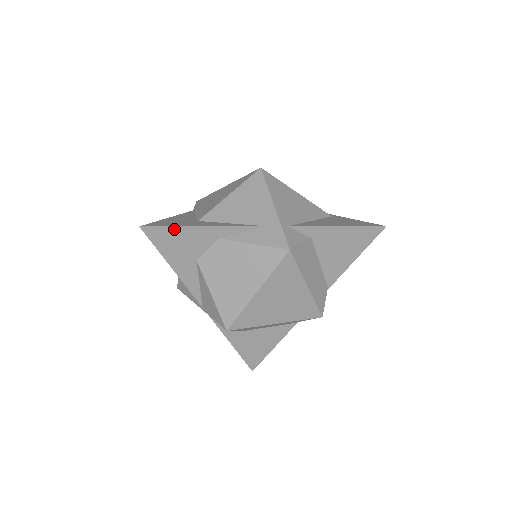
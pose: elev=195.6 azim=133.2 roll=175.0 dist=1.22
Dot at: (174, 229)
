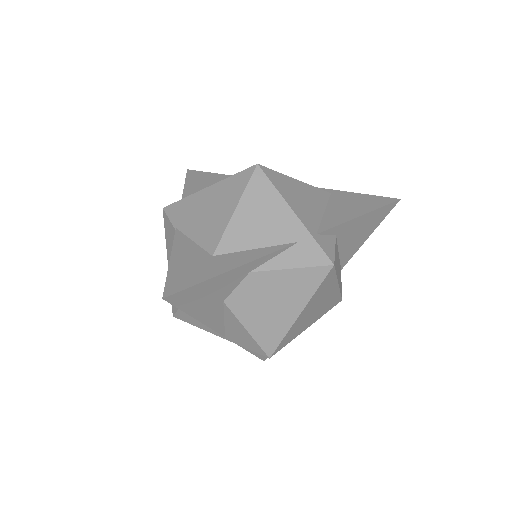
Dot at: (202, 284)
